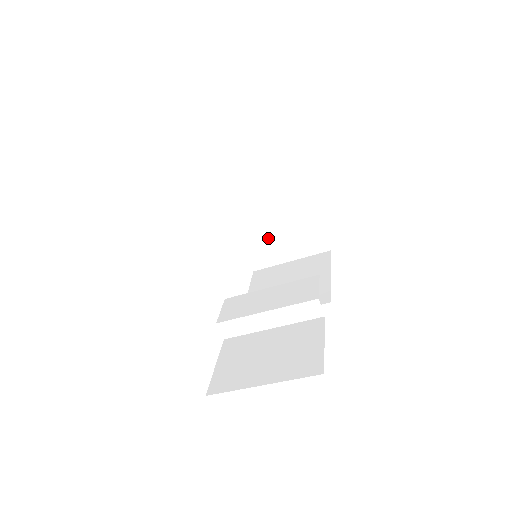
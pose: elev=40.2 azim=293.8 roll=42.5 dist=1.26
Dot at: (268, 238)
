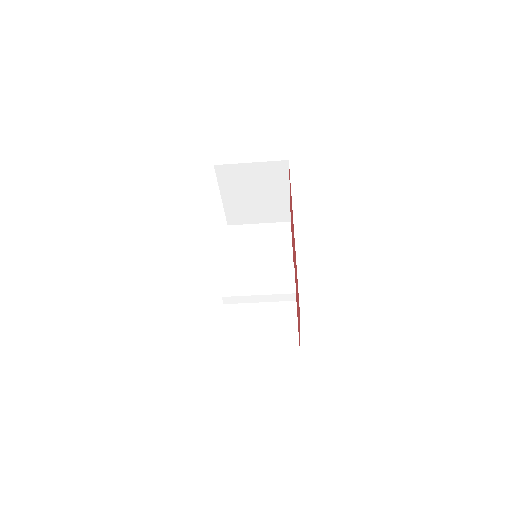
Dot at: (247, 209)
